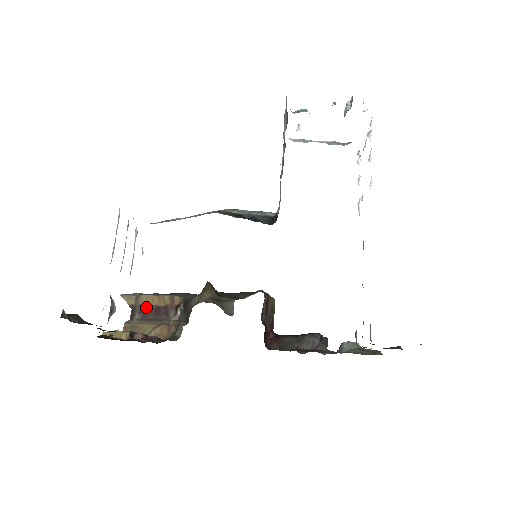
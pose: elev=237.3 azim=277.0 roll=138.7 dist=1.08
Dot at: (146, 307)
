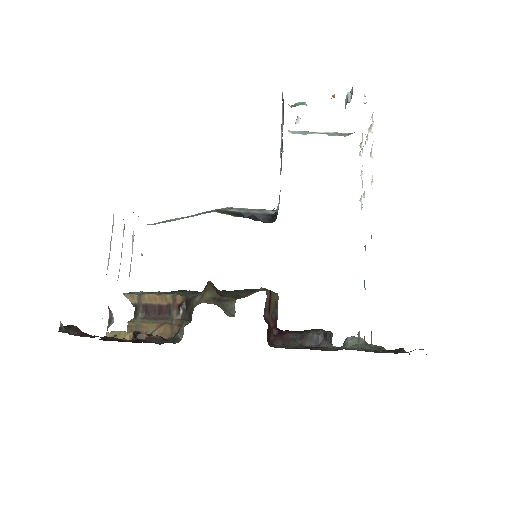
Dot at: (149, 306)
